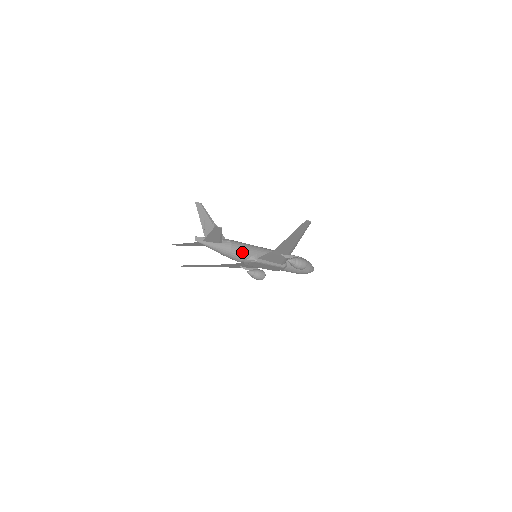
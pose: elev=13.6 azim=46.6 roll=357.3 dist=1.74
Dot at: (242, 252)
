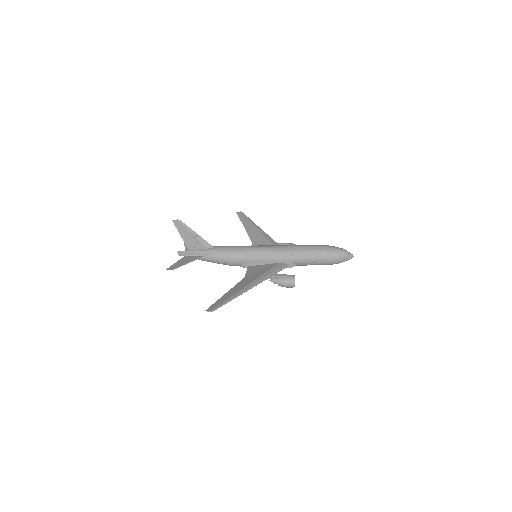
Dot at: (227, 263)
